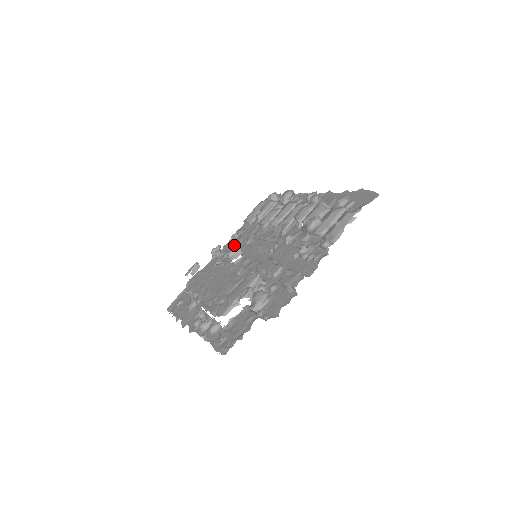
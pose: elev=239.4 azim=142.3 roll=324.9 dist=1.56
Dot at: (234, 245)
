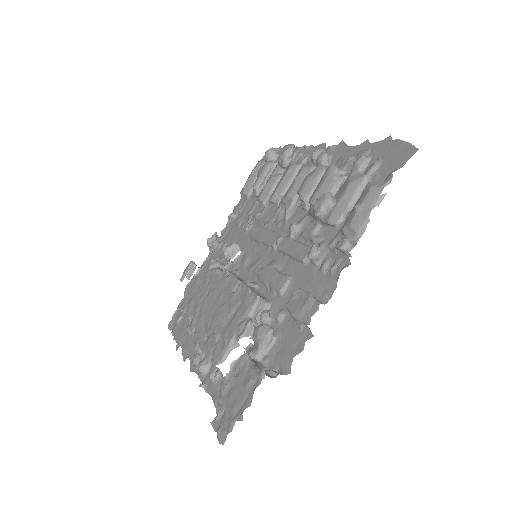
Dot at: (232, 231)
